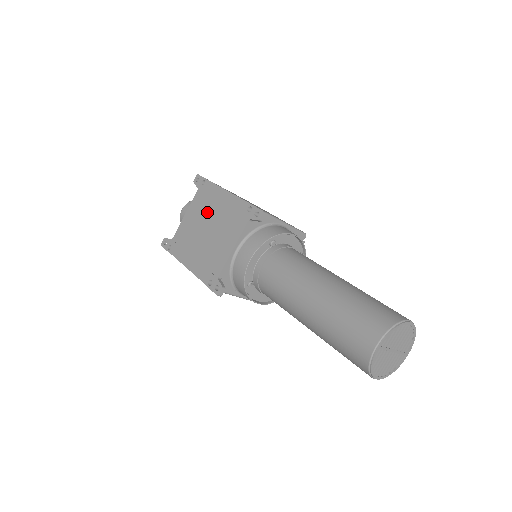
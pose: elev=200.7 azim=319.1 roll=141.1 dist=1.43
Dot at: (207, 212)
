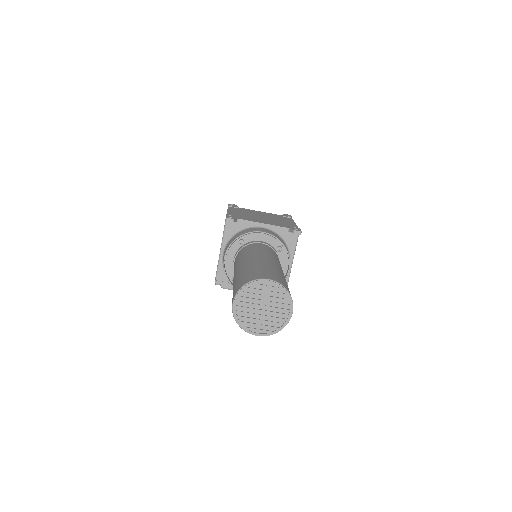
Dot at: (273, 217)
